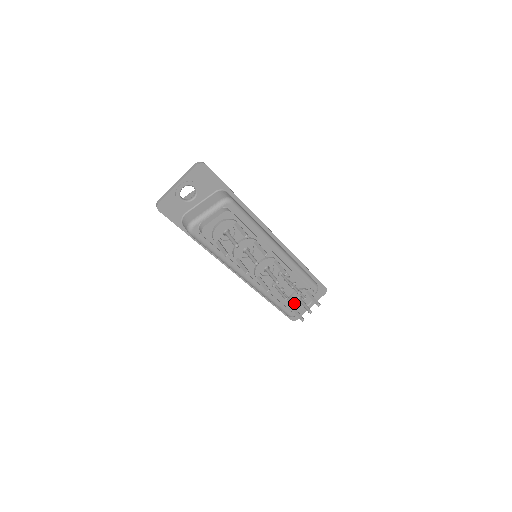
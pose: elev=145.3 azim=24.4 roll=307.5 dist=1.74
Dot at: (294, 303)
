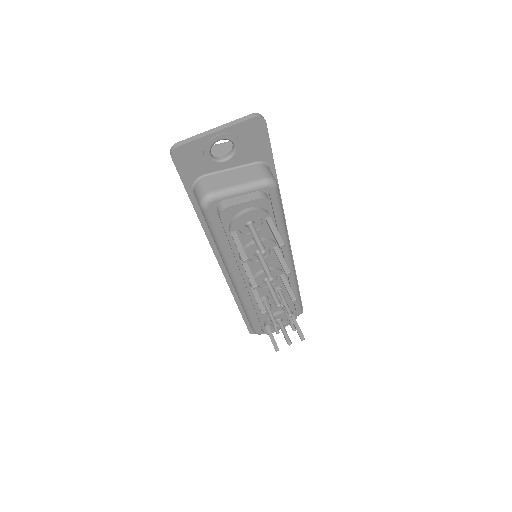
Dot at: (271, 323)
